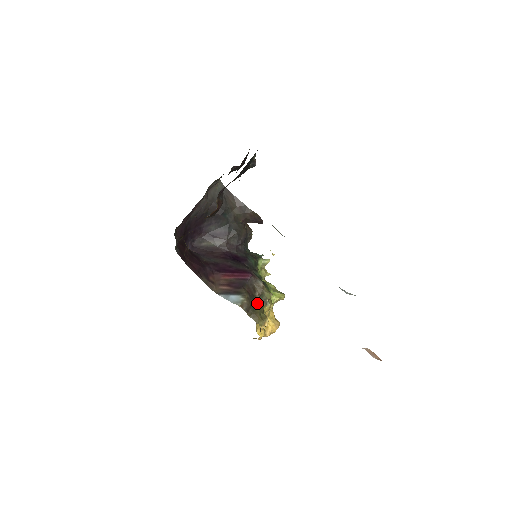
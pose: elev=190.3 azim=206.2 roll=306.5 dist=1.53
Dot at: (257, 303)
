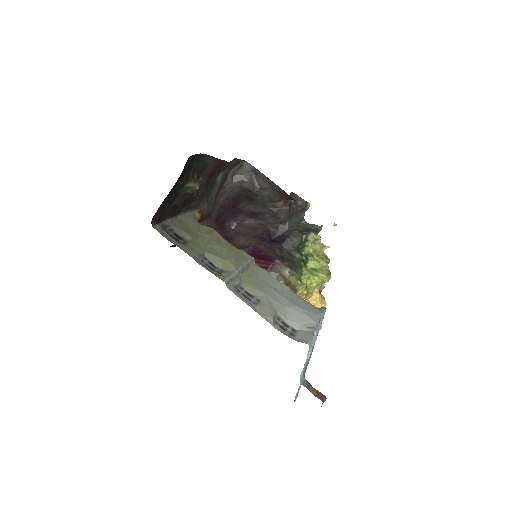
Dot at: occluded
